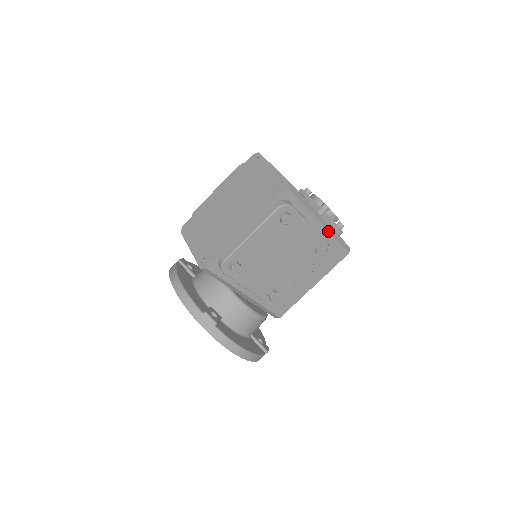
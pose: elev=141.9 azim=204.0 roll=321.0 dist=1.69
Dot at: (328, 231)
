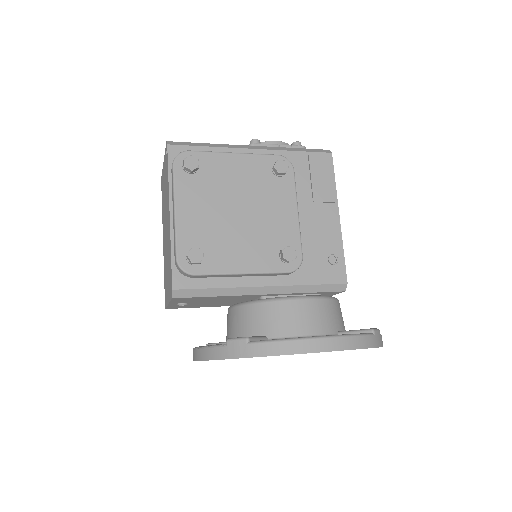
Dot at: (273, 150)
